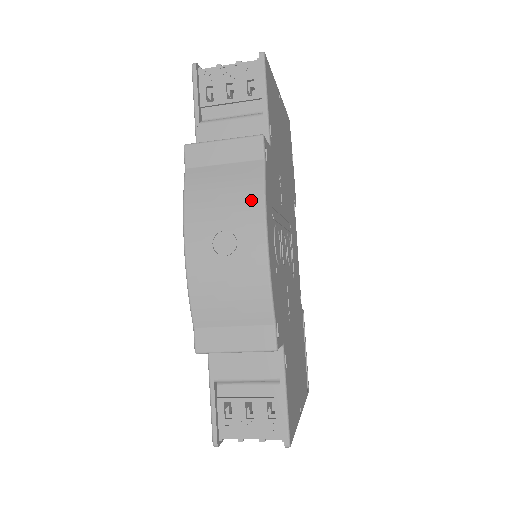
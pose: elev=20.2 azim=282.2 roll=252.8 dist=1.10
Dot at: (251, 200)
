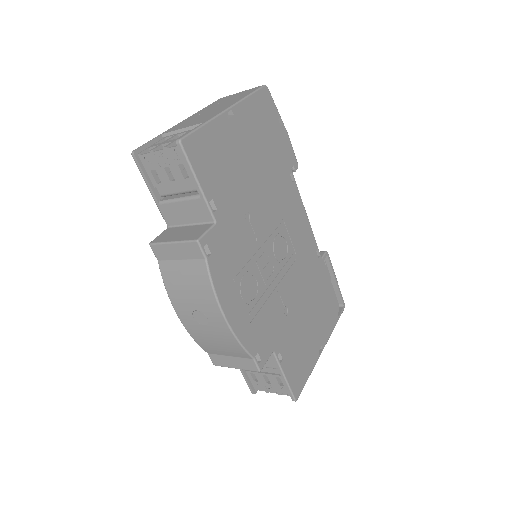
Dot at: (206, 292)
